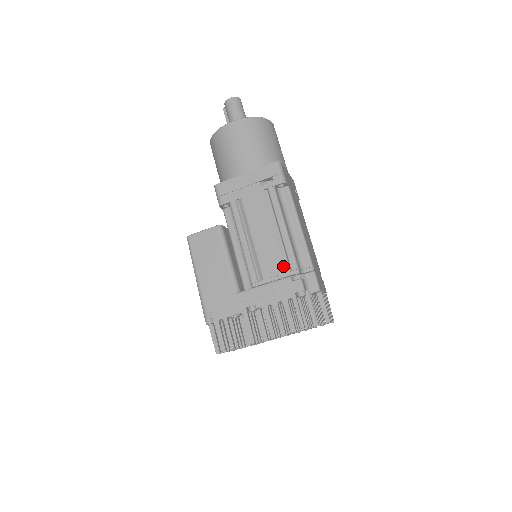
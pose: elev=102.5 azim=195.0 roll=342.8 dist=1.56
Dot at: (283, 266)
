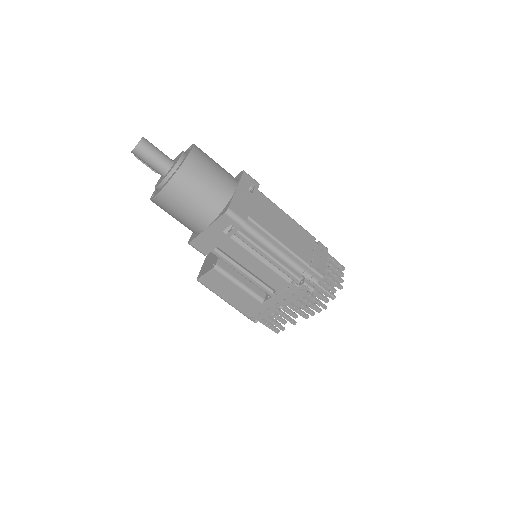
Dot at: (285, 280)
